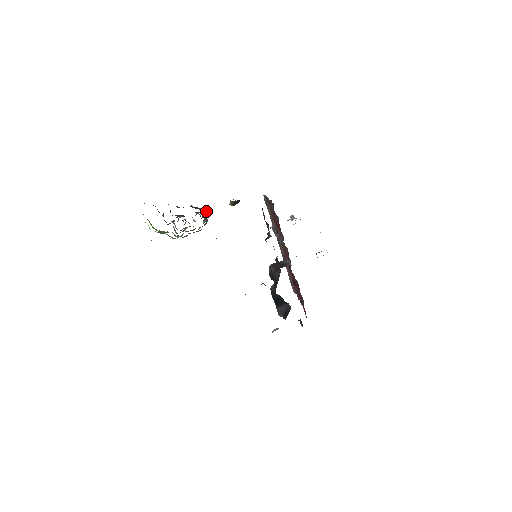
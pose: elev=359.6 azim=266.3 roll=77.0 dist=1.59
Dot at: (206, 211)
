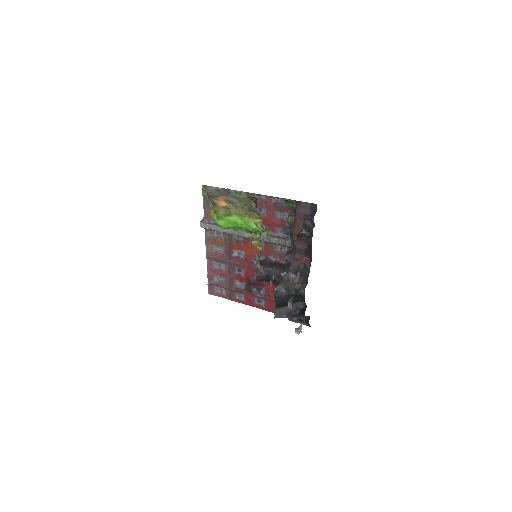
Dot at: occluded
